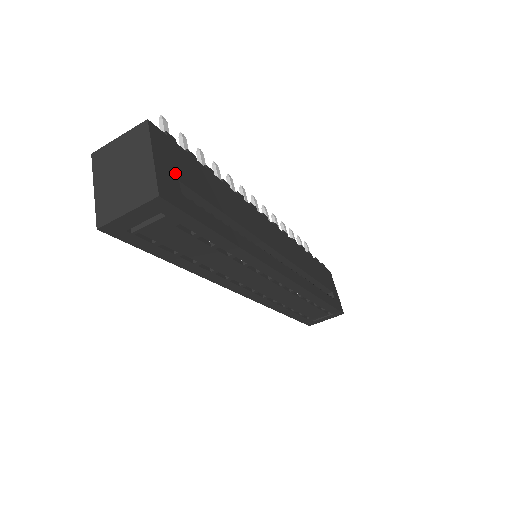
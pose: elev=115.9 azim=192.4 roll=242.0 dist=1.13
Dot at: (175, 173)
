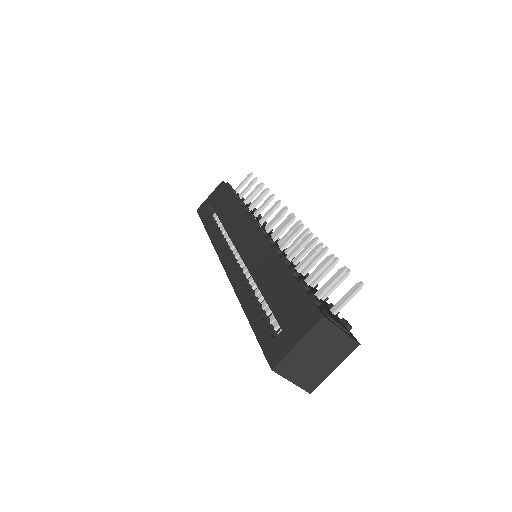
Dot at: occluded
